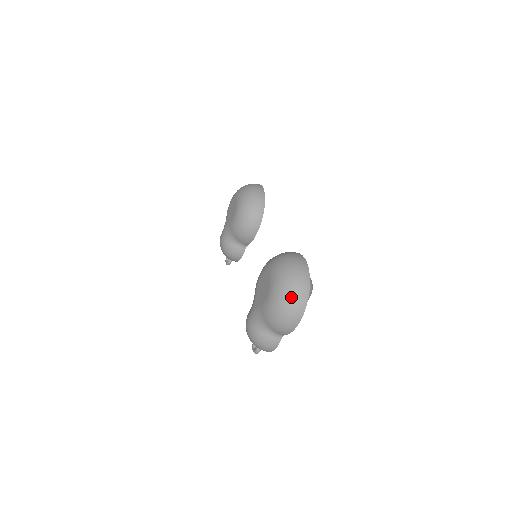
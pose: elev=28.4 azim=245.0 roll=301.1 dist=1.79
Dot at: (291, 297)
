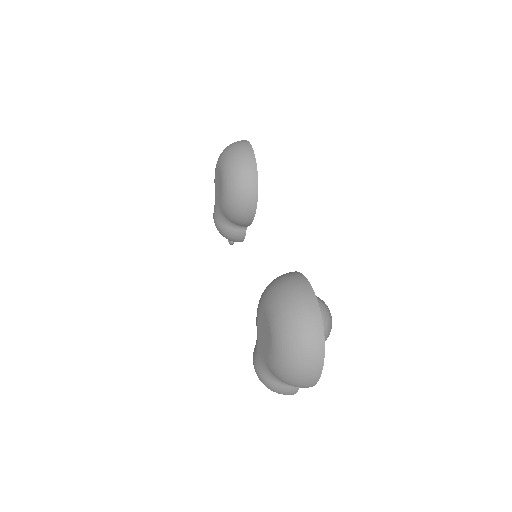
Dot at: (300, 357)
